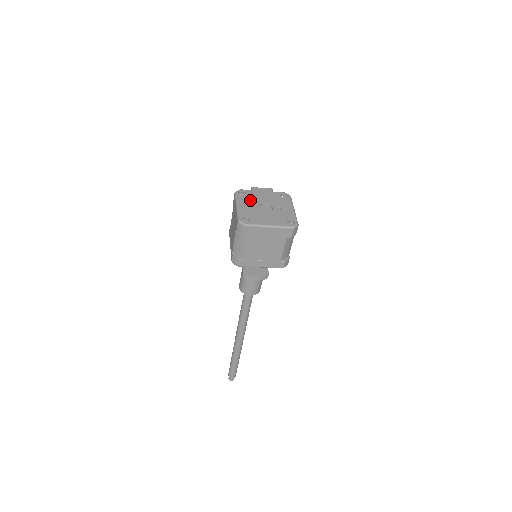
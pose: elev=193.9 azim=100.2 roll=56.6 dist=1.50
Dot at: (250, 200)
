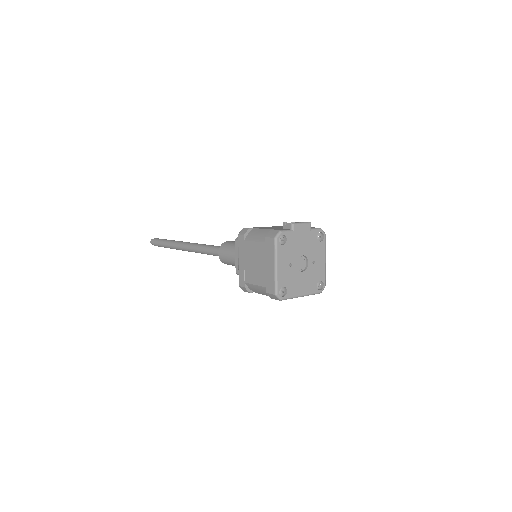
Dot at: (289, 253)
